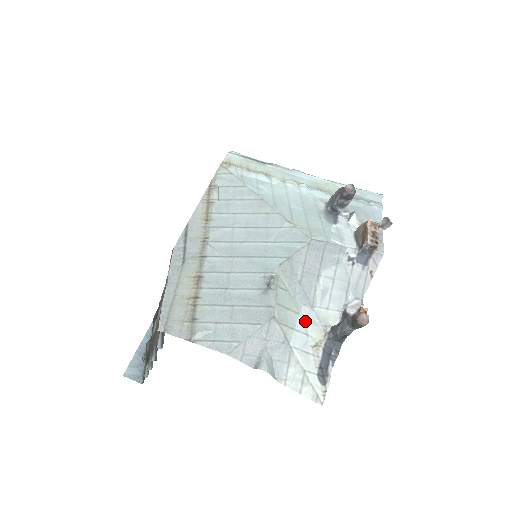
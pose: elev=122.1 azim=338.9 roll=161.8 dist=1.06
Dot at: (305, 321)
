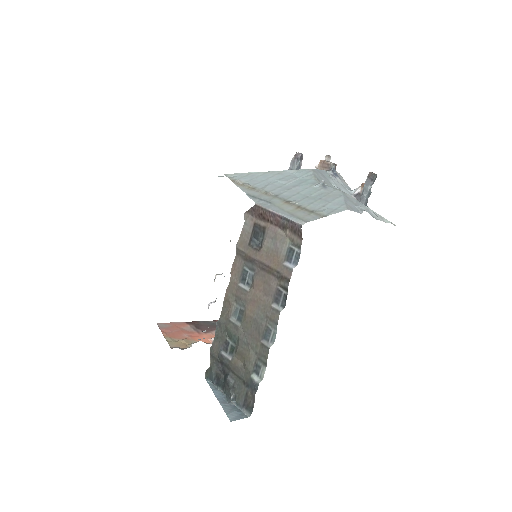
Dot at: occluded
